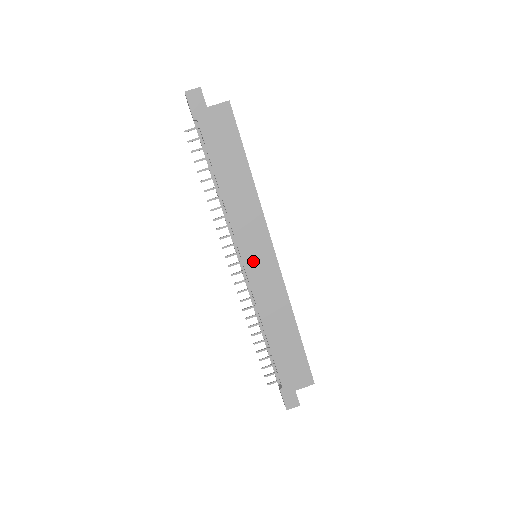
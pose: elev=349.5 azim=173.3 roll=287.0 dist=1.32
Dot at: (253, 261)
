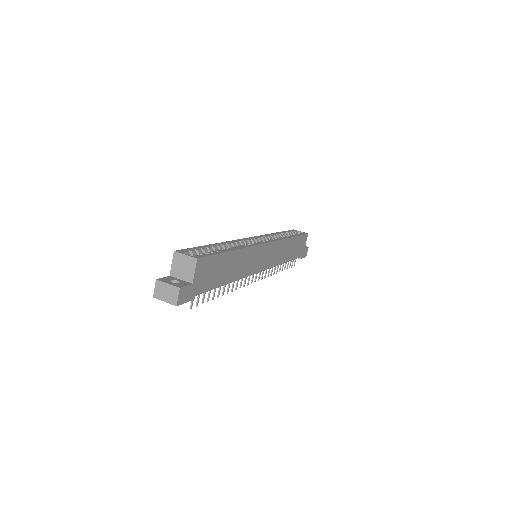
Dot at: (264, 263)
